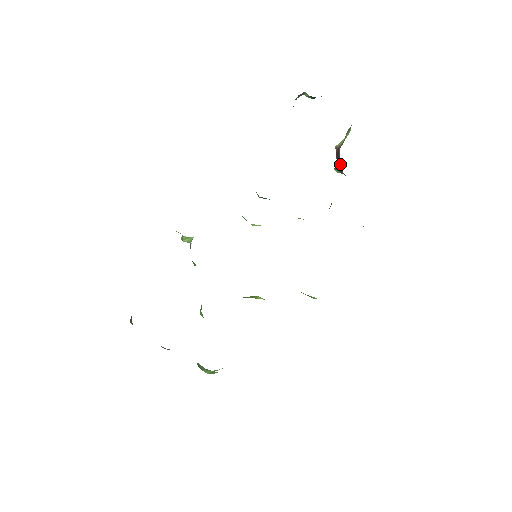
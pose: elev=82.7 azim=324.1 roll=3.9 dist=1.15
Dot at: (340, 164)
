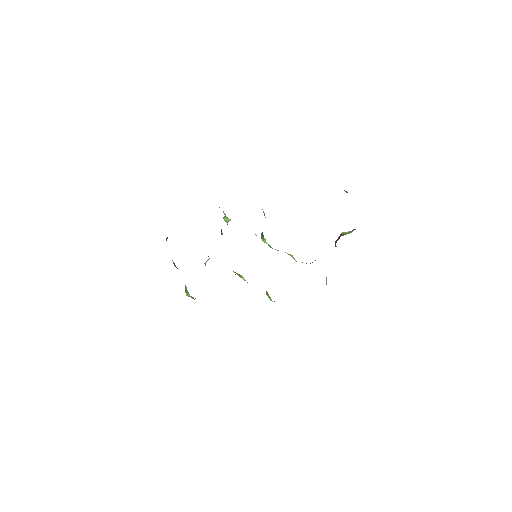
Dot at: (335, 244)
